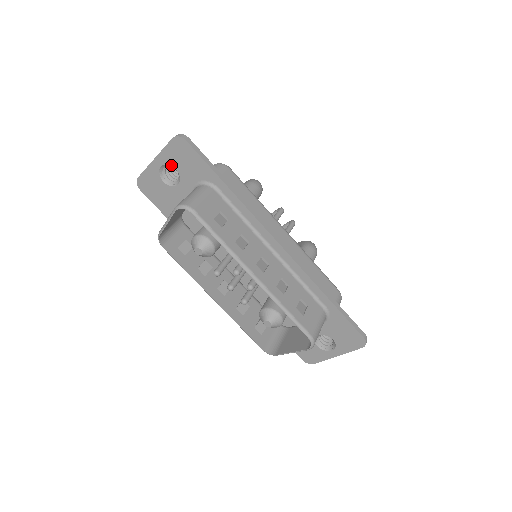
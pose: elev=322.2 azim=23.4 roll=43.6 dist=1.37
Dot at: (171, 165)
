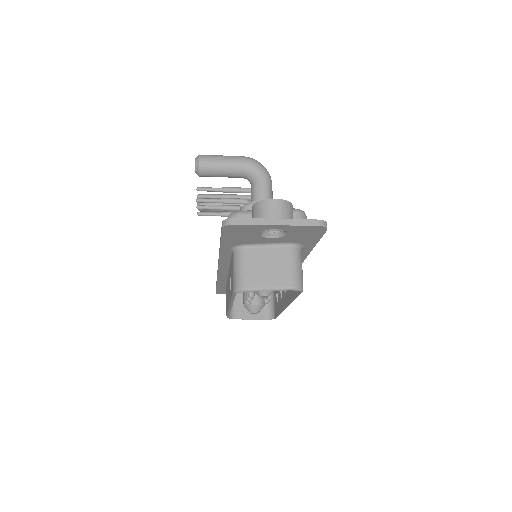
Dot at: (287, 232)
